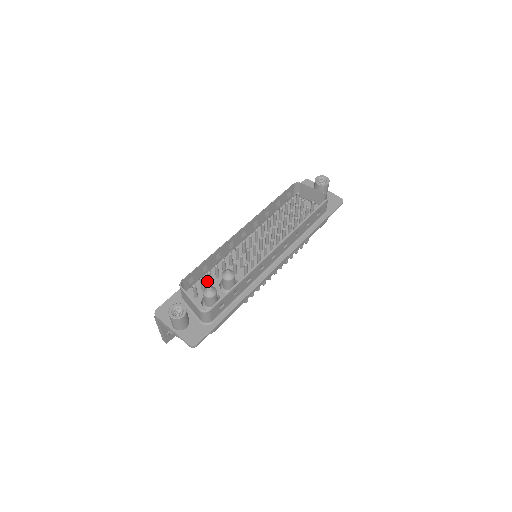
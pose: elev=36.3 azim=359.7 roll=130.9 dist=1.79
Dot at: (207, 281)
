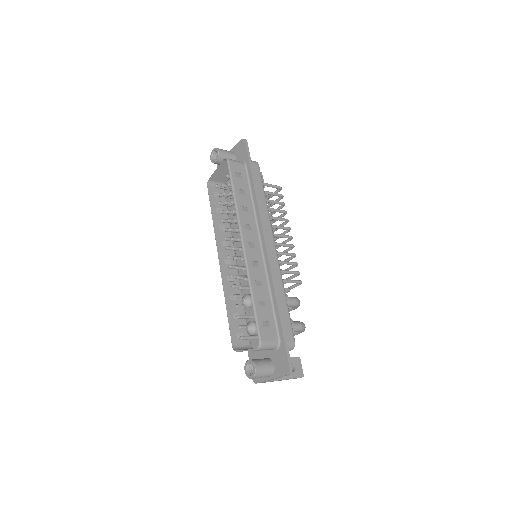
Dot at: (251, 318)
